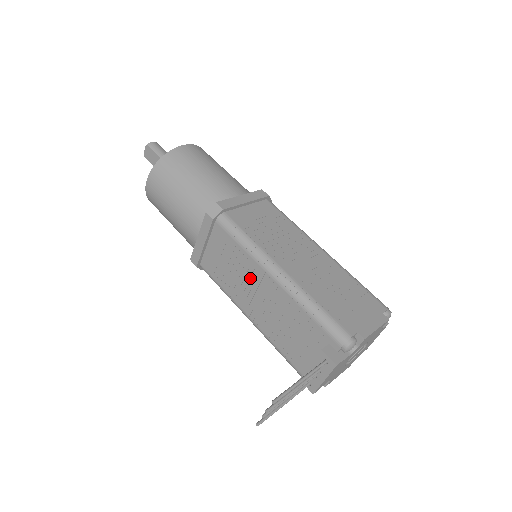
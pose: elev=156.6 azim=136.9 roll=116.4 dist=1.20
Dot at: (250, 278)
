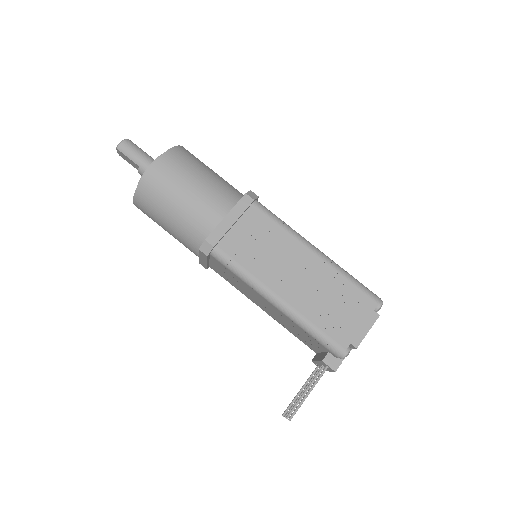
Dot at: (254, 295)
